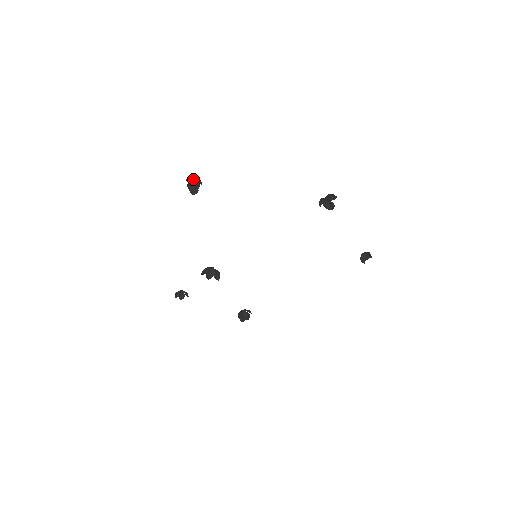
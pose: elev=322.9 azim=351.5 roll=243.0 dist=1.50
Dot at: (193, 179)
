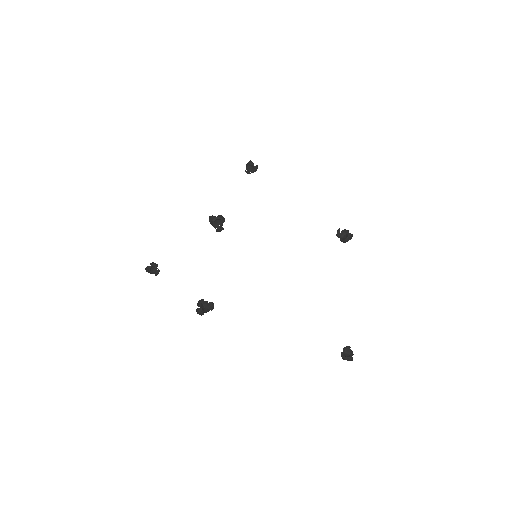
Dot at: (251, 169)
